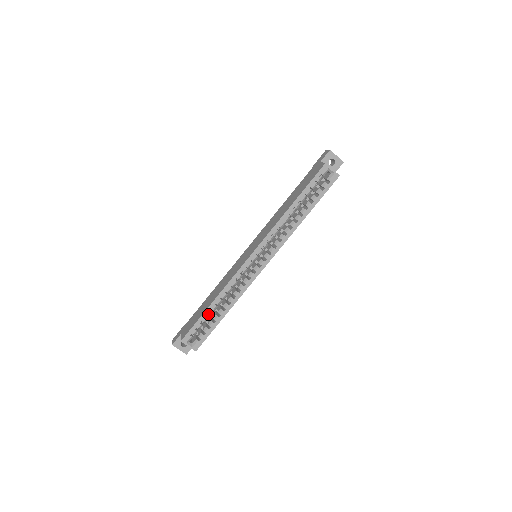
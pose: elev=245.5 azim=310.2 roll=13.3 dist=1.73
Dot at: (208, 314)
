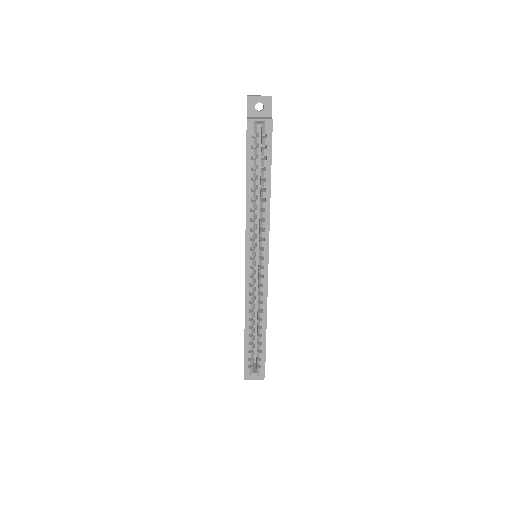
Dot at: (249, 341)
